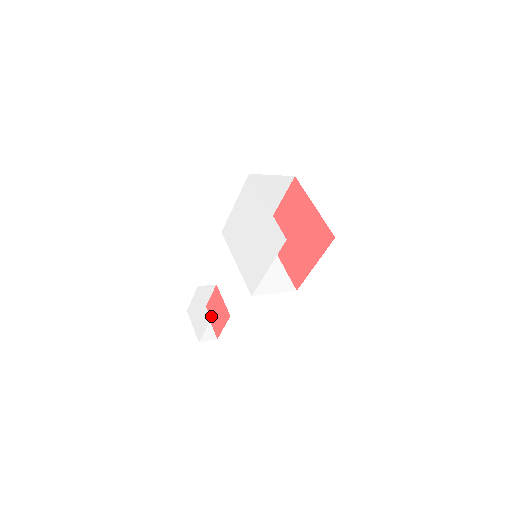
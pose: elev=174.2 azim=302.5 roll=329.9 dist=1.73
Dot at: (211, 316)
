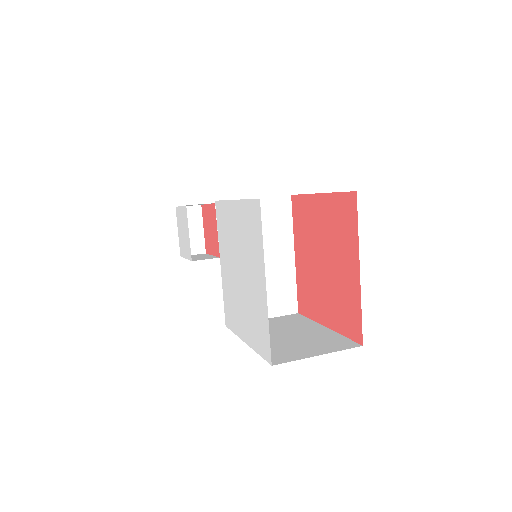
Dot at: (205, 223)
